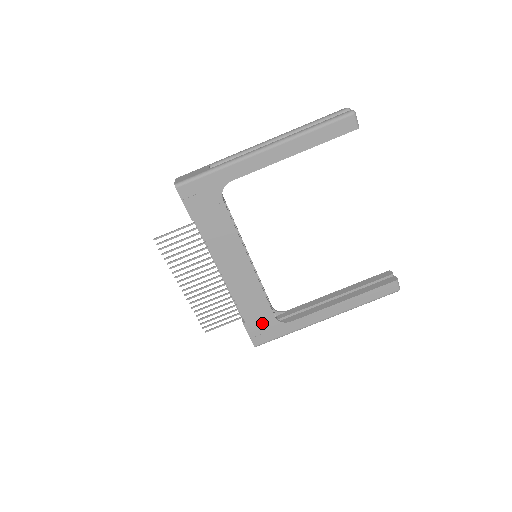
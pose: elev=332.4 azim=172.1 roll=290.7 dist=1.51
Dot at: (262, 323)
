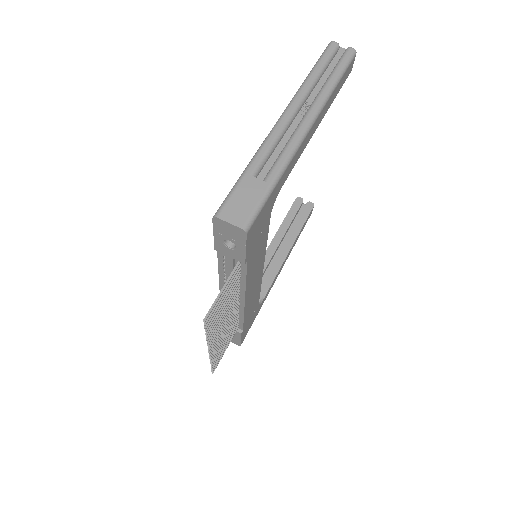
Dot at: (251, 319)
